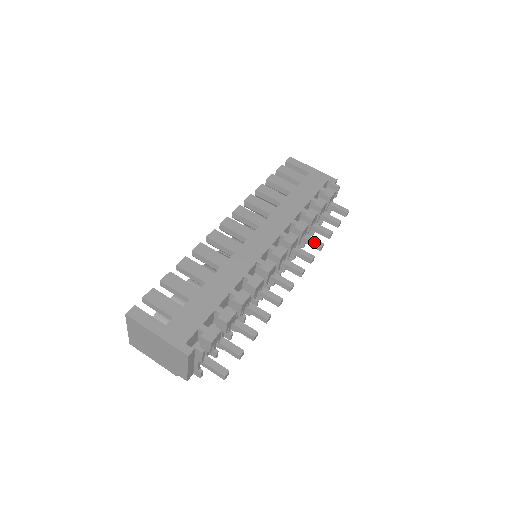
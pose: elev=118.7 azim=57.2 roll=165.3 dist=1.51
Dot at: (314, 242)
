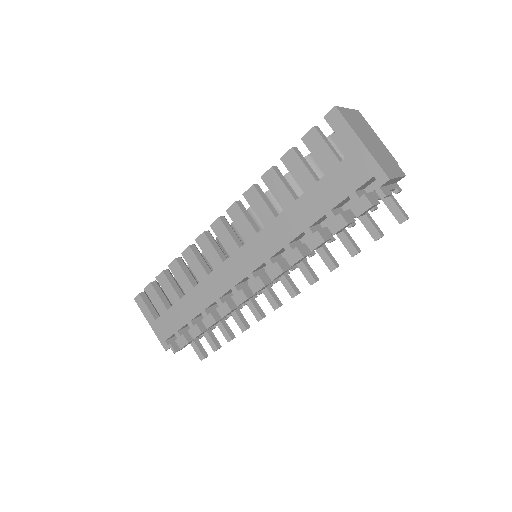
Dot at: (324, 261)
